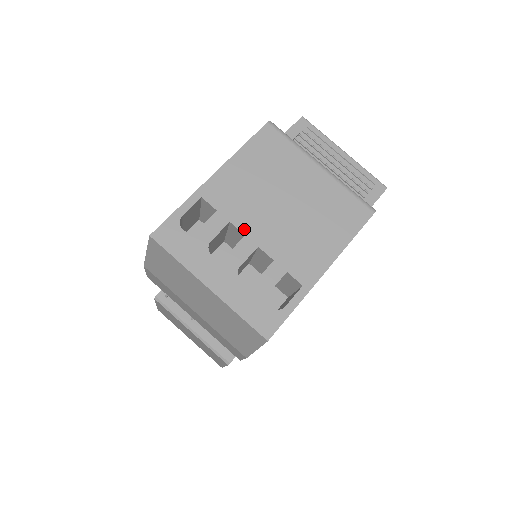
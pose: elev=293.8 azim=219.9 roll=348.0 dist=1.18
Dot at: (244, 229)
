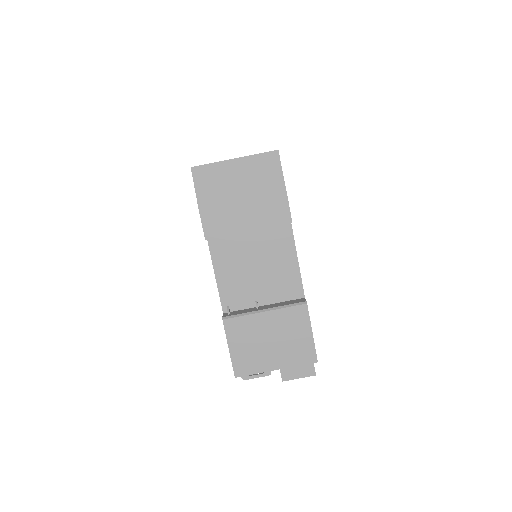
Dot at: occluded
